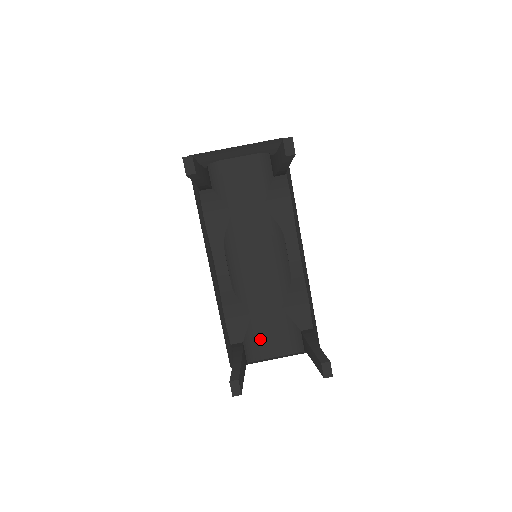
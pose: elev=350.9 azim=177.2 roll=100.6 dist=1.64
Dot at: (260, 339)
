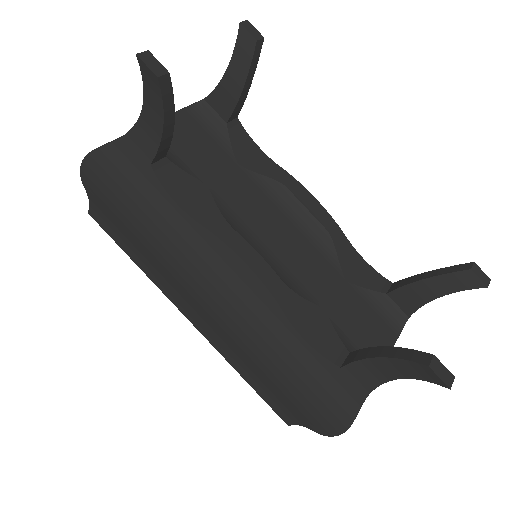
Dot at: (358, 339)
